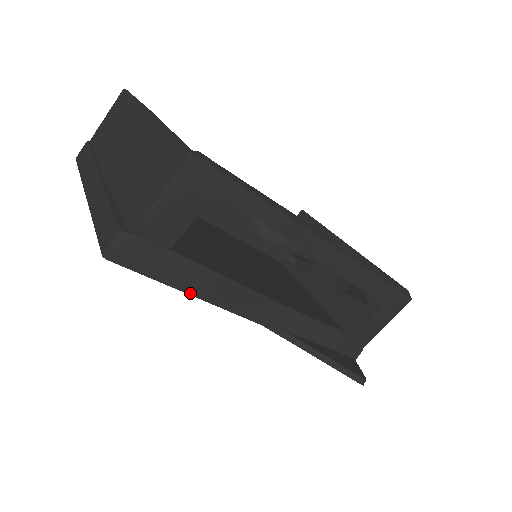
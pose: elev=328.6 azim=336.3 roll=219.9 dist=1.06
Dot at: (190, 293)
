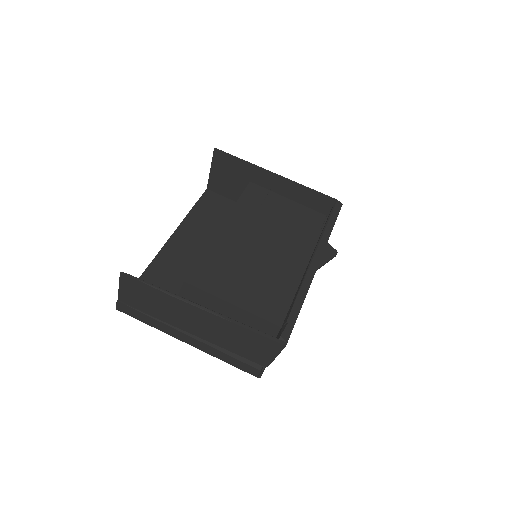
Dot at: occluded
